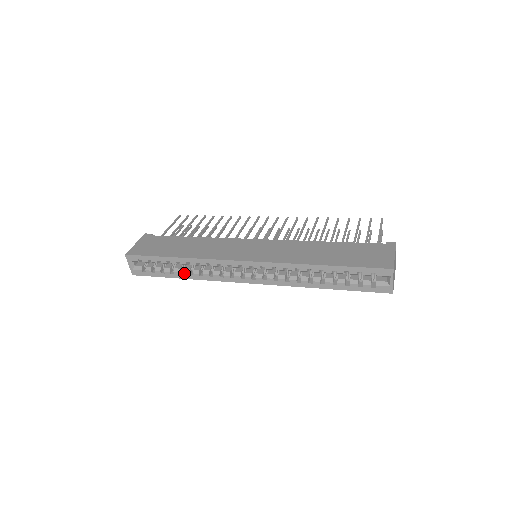
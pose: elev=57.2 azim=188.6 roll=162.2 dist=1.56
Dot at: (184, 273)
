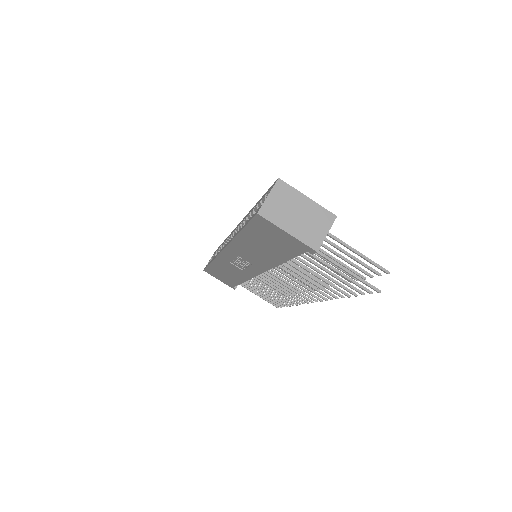
Dot at: occluded
